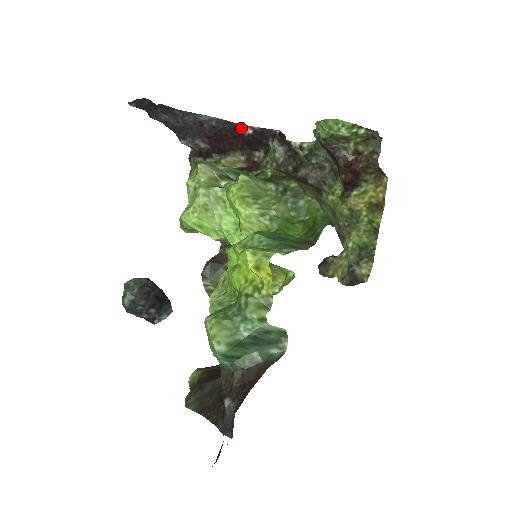
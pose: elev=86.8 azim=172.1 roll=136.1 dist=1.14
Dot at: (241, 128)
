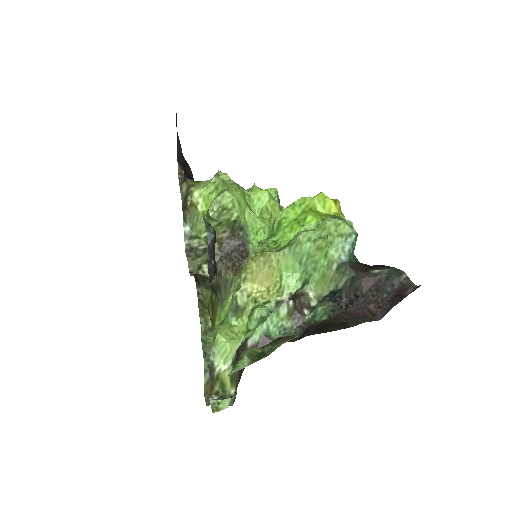
Dot at: occluded
